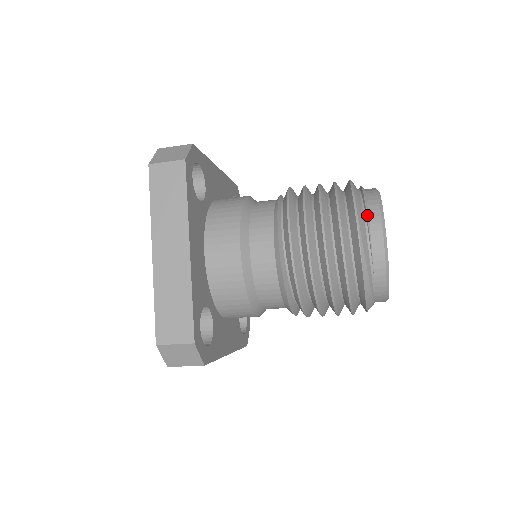
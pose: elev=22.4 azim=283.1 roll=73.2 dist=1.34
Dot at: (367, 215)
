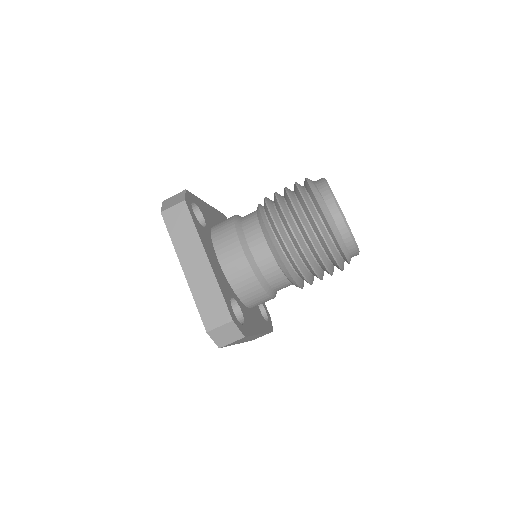
Dot at: occluded
